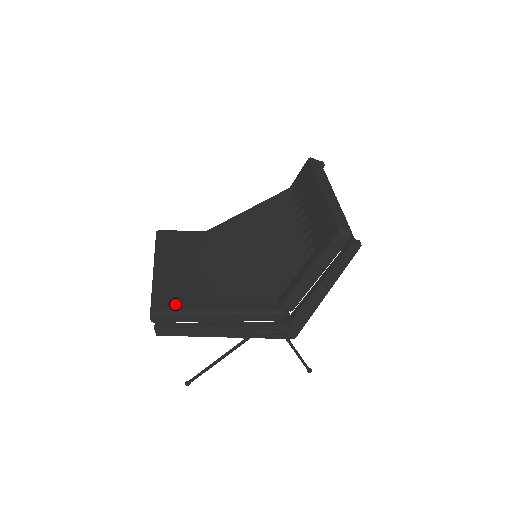
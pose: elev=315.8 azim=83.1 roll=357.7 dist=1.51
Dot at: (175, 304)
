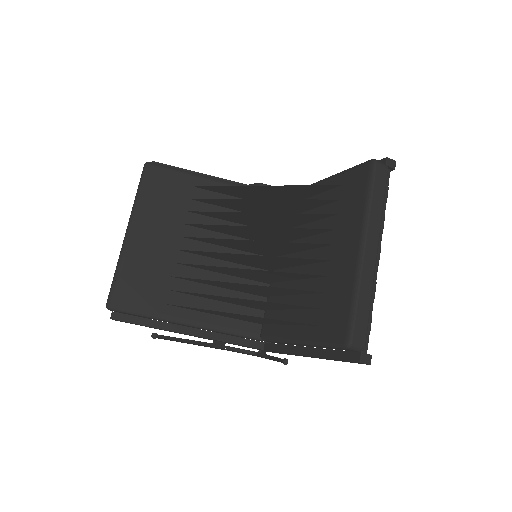
Dot at: (138, 300)
